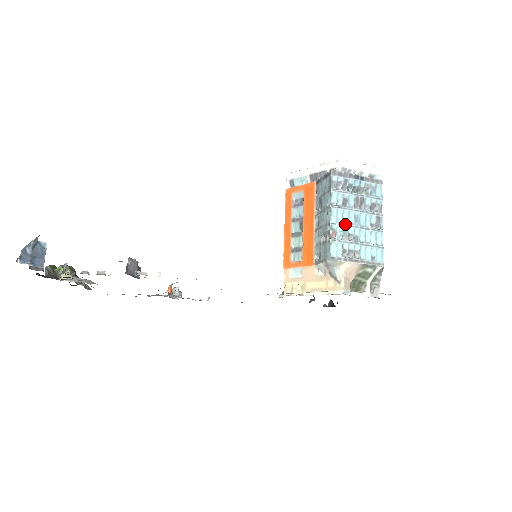
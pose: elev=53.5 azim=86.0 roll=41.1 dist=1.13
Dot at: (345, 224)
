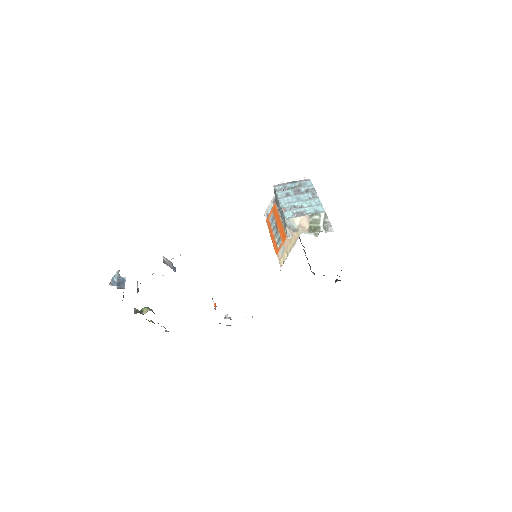
Dot at: (290, 203)
